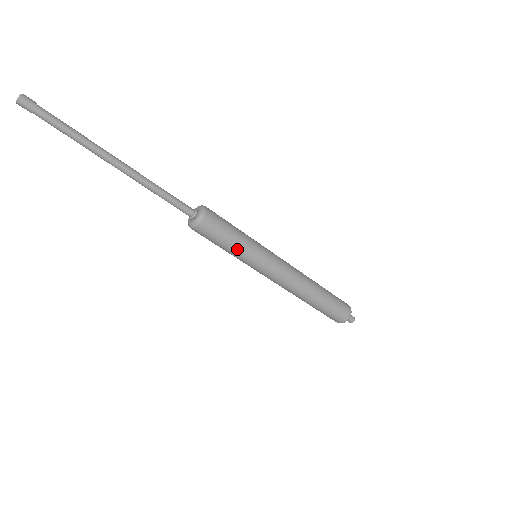
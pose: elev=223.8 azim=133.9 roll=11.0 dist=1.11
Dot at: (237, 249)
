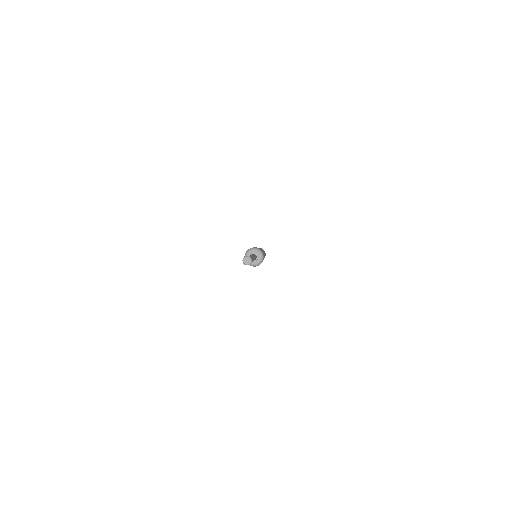
Dot at: occluded
